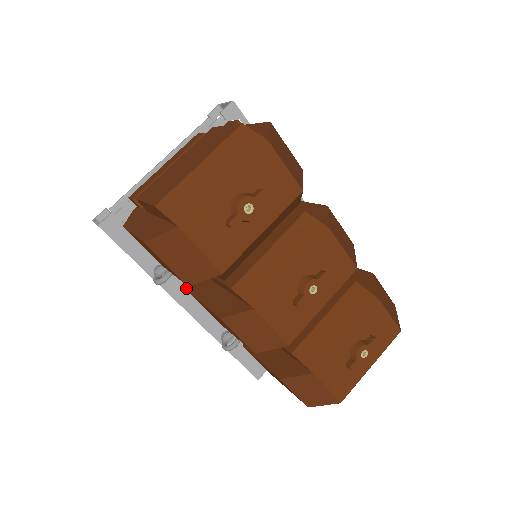
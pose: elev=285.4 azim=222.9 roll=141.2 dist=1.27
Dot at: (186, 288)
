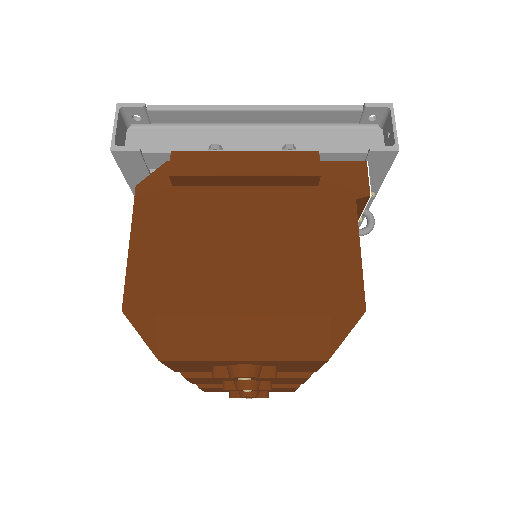
Dot at: occluded
